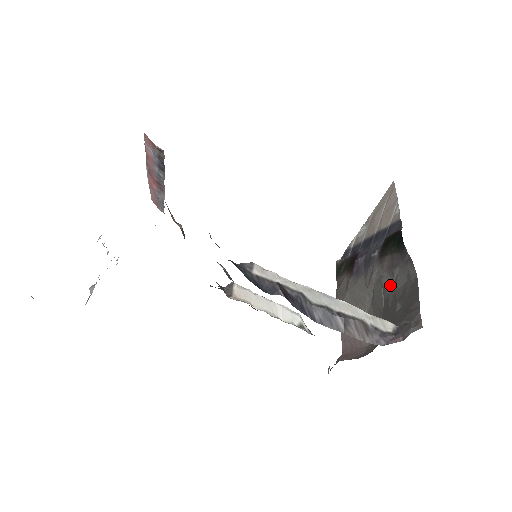
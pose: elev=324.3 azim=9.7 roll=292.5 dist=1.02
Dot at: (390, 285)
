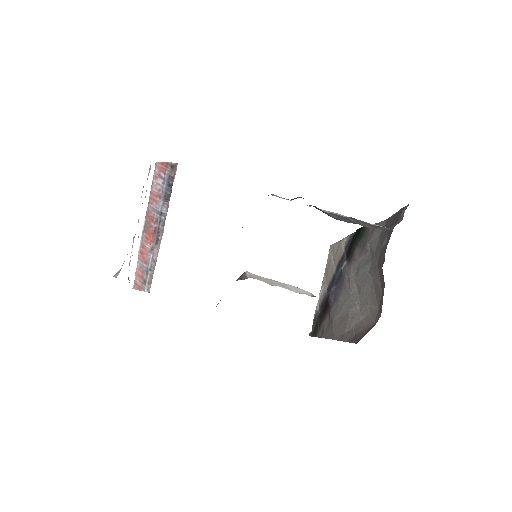
Dot at: (368, 258)
